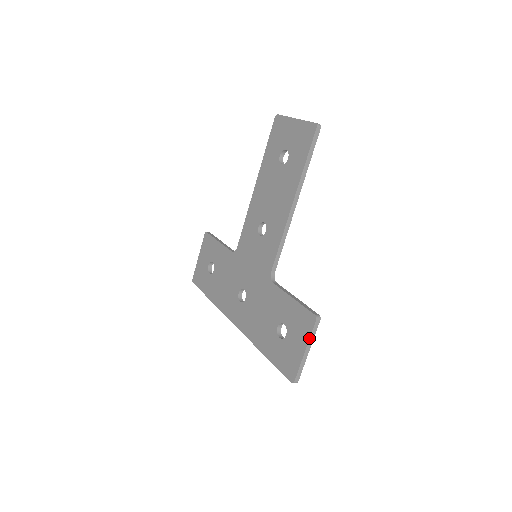
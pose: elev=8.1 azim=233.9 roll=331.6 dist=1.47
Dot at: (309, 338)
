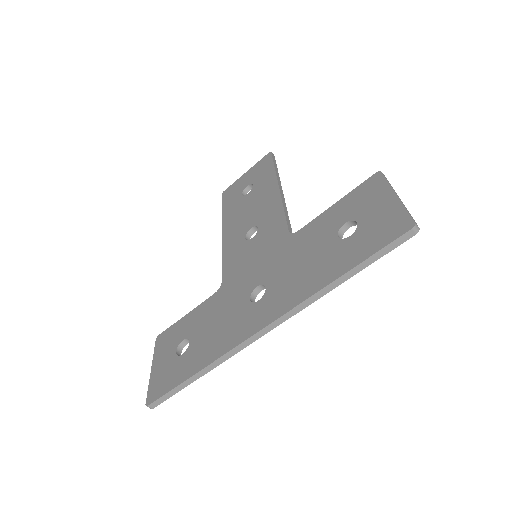
Dot at: (389, 184)
